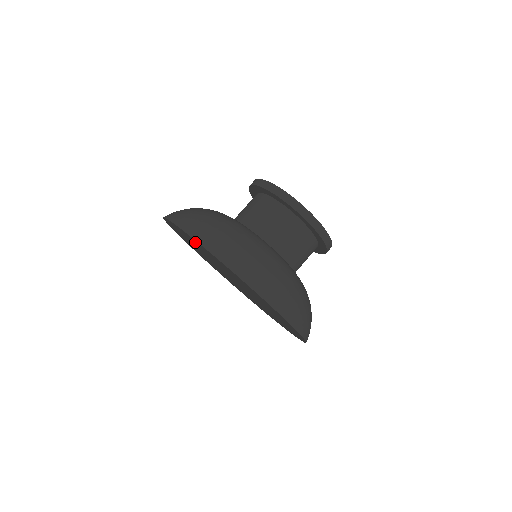
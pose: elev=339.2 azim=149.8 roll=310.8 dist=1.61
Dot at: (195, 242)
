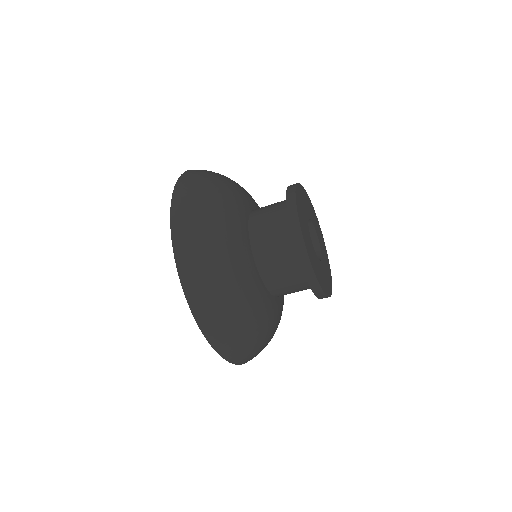
Dot at: occluded
